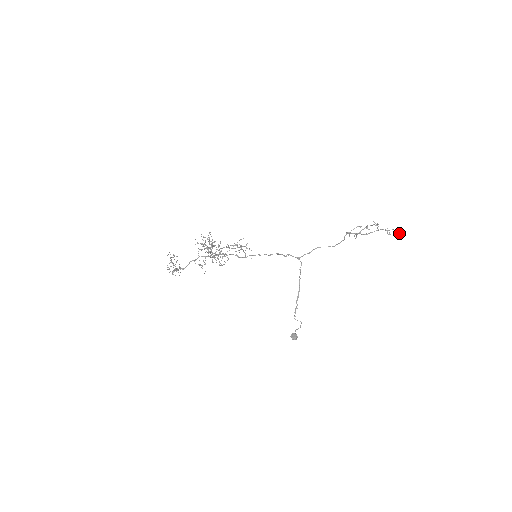
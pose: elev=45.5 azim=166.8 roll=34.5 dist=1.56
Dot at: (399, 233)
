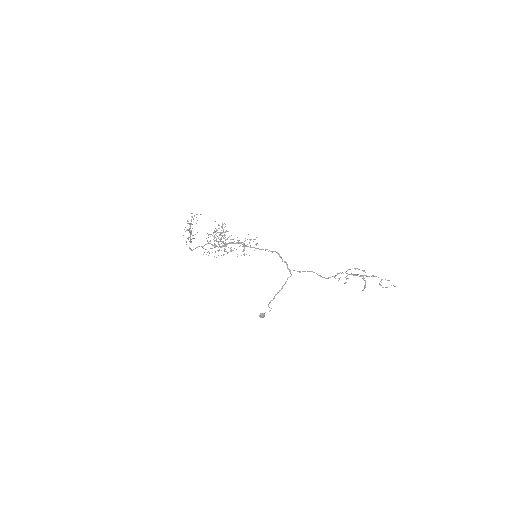
Dot at: occluded
